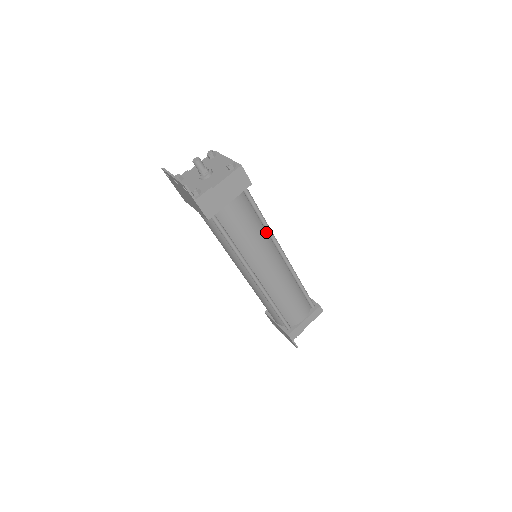
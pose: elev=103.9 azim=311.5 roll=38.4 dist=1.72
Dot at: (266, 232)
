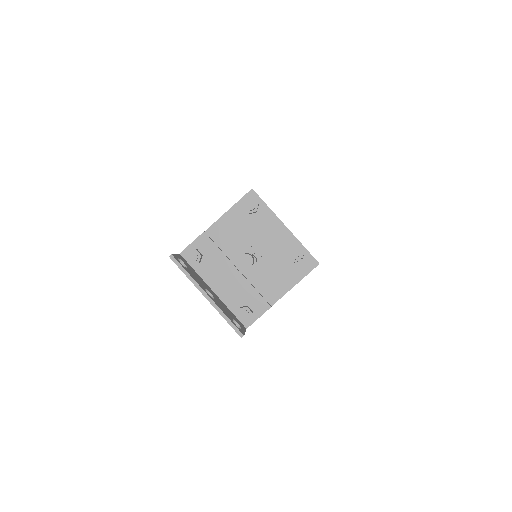
Dot at: occluded
